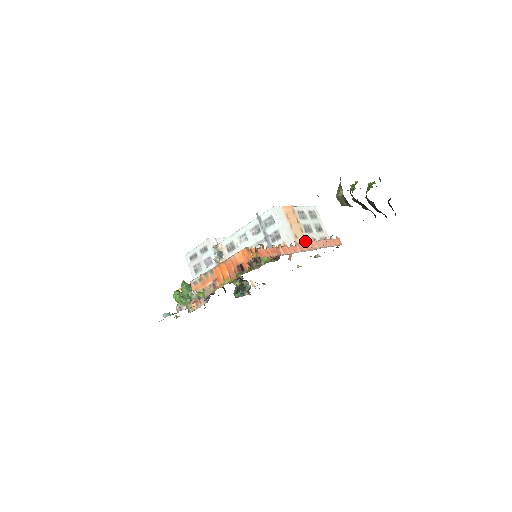
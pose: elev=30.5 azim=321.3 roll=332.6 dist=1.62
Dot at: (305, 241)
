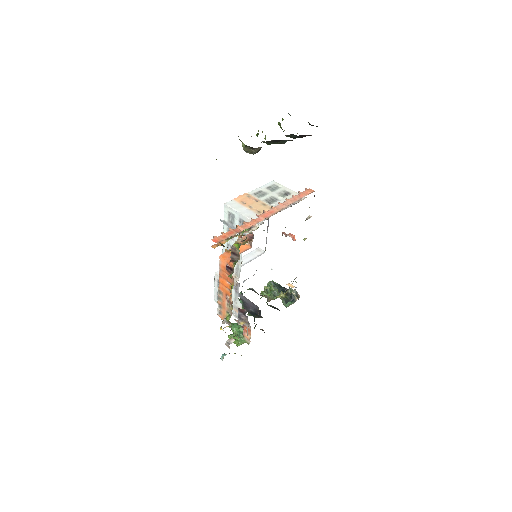
Dot at: occluded
